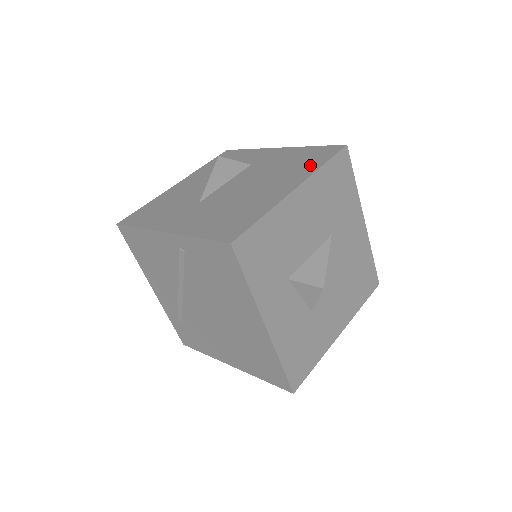
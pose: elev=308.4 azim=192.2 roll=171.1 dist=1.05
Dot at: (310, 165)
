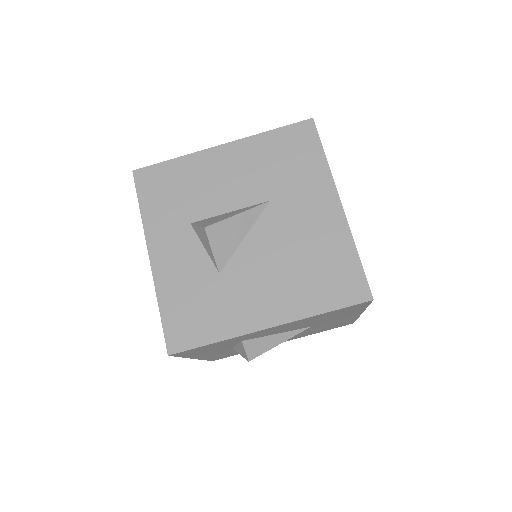
Dot at: occluded
